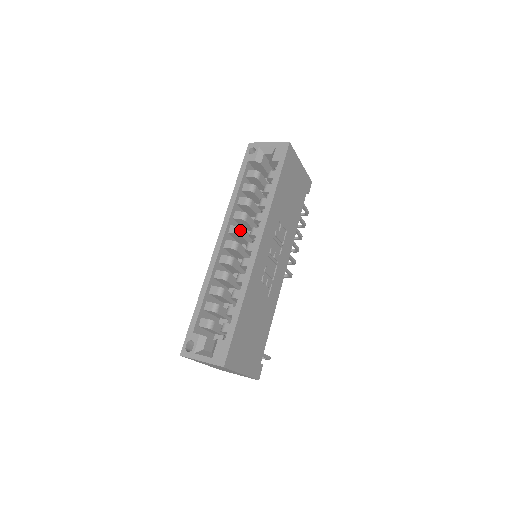
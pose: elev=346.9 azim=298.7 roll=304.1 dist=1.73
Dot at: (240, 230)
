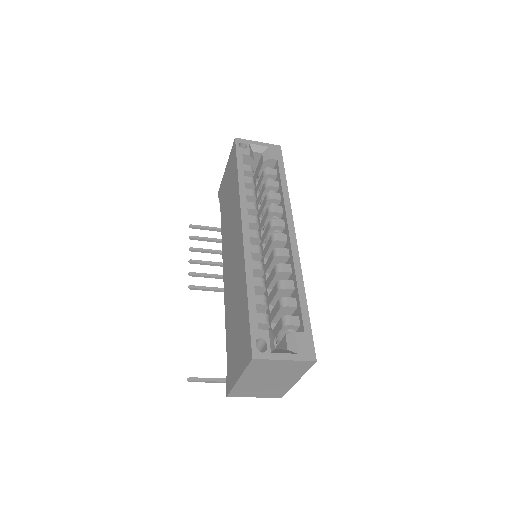
Dot at: (258, 221)
